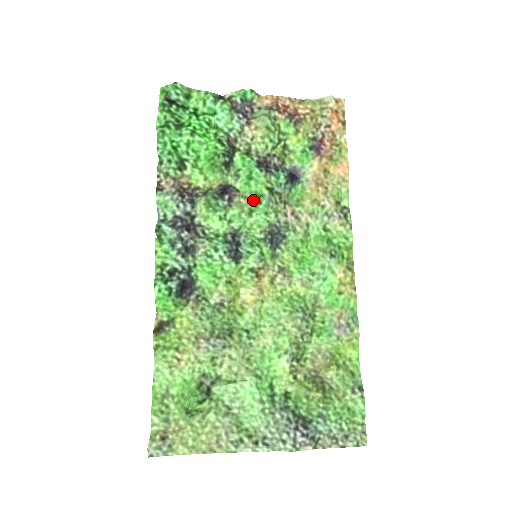
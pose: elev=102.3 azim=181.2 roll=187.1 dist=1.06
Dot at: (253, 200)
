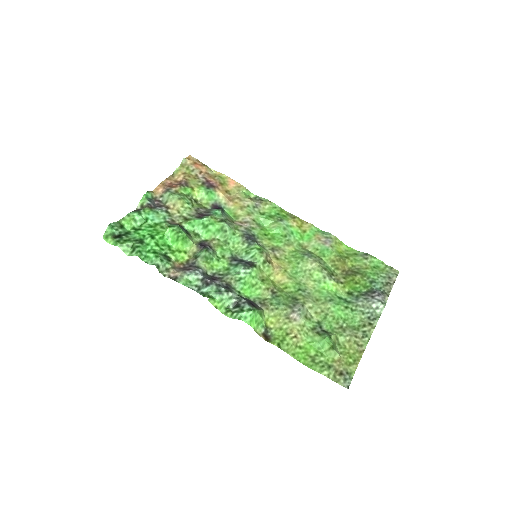
Dot at: (220, 235)
